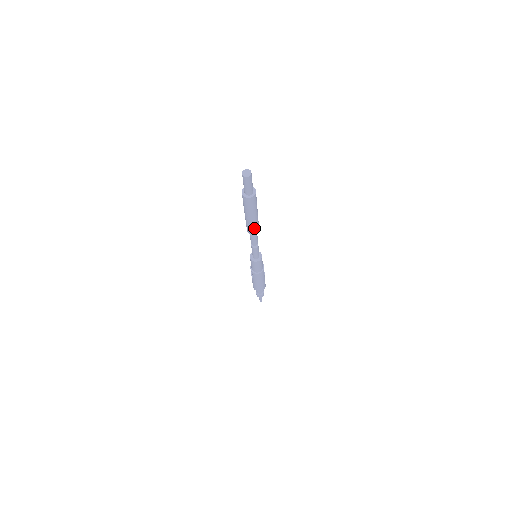
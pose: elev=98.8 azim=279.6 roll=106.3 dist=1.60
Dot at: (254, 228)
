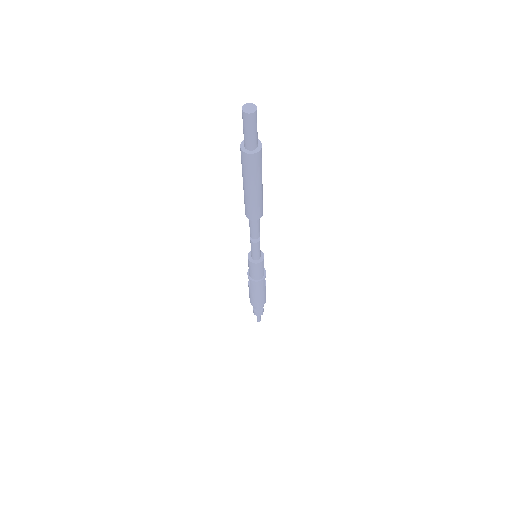
Dot at: (255, 209)
